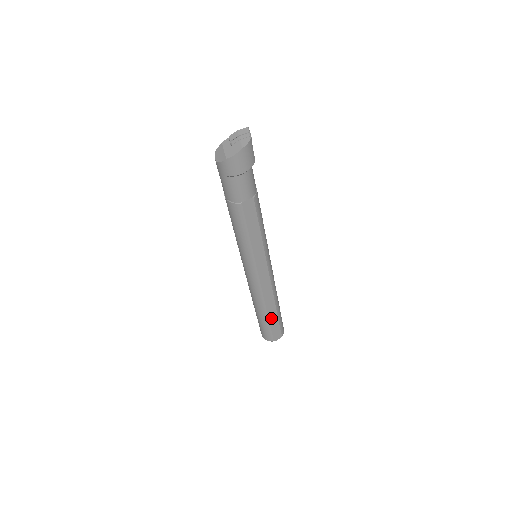
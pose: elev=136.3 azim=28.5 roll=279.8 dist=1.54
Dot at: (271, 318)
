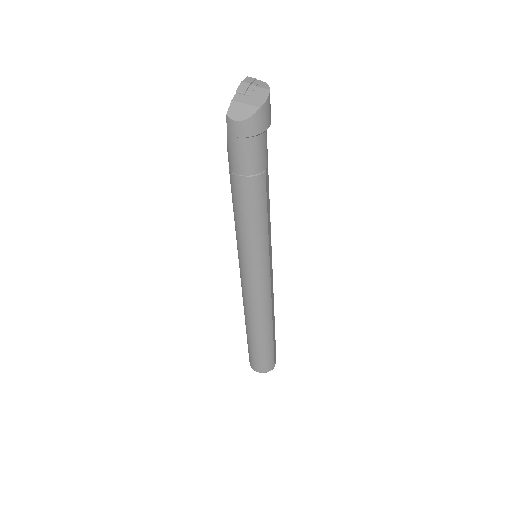
Dot at: (273, 334)
